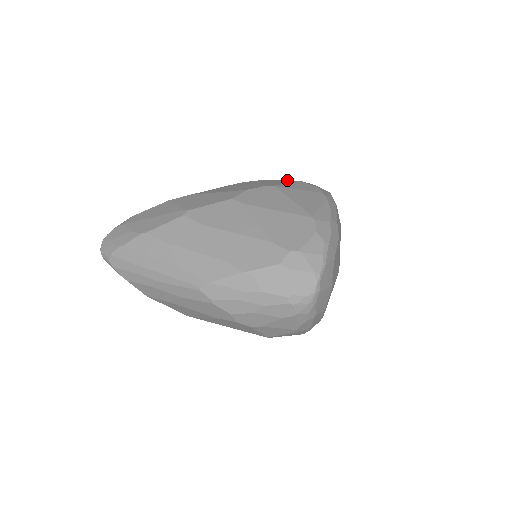
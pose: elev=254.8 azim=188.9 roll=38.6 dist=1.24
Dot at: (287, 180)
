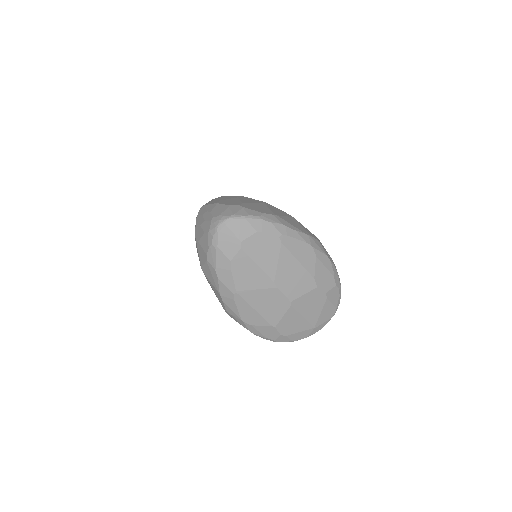
Dot at: occluded
